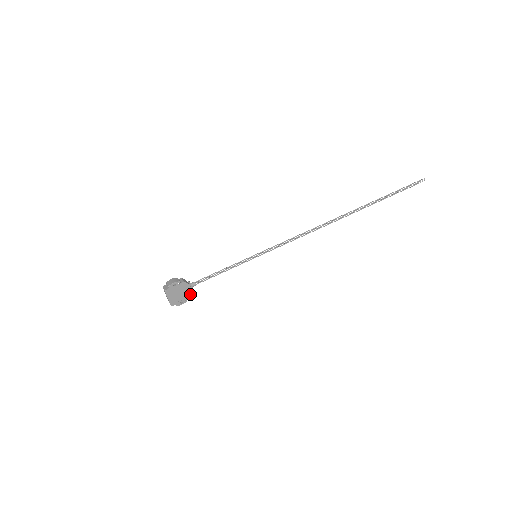
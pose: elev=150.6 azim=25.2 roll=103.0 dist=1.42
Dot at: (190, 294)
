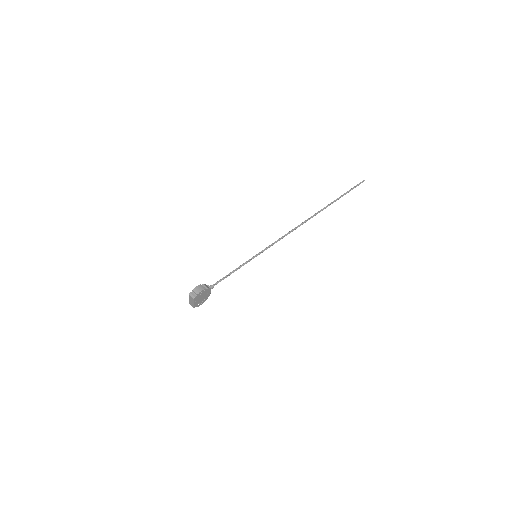
Dot at: (208, 296)
